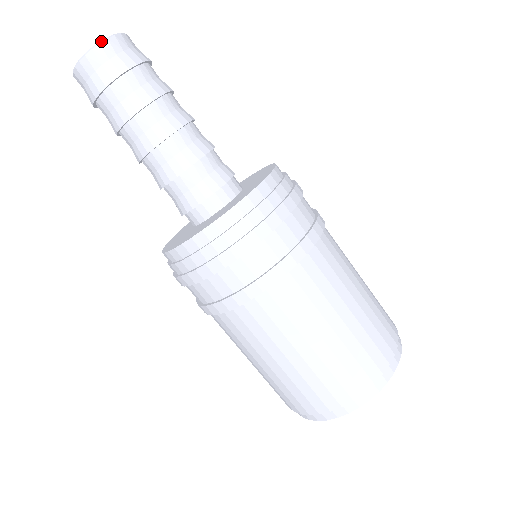
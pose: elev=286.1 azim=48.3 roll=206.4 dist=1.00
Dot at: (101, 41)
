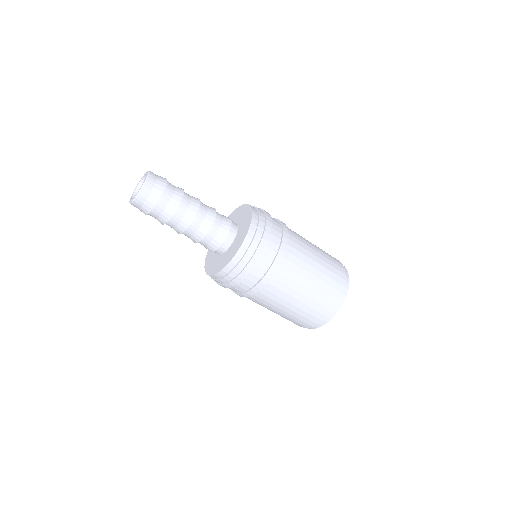
Dot at: (136, 196)
